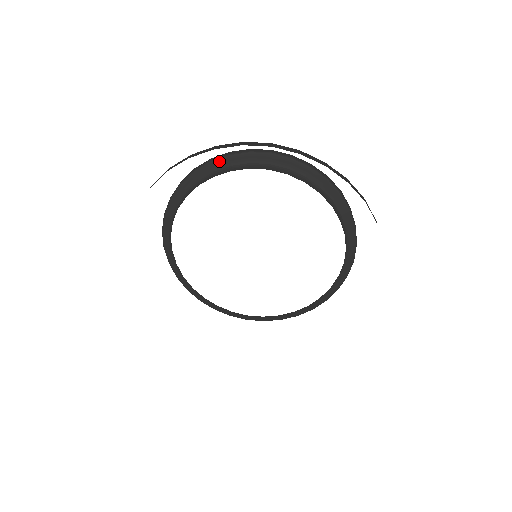
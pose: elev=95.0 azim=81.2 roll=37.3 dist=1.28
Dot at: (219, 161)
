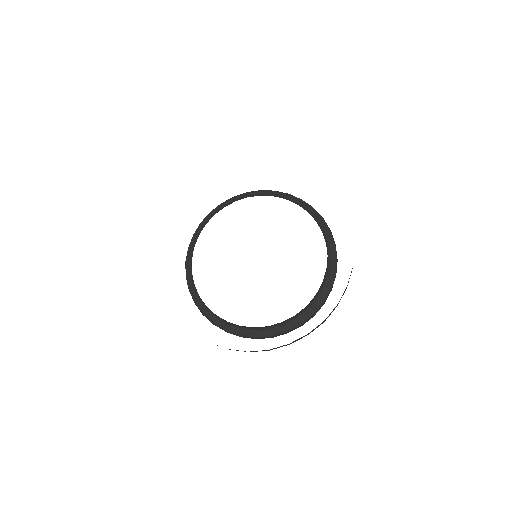
Dot at: (281, 193)
